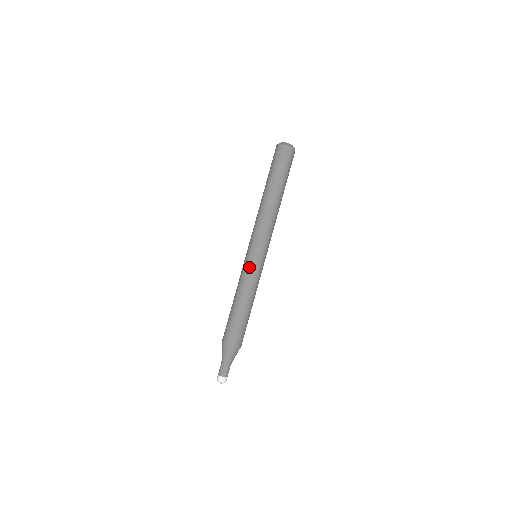
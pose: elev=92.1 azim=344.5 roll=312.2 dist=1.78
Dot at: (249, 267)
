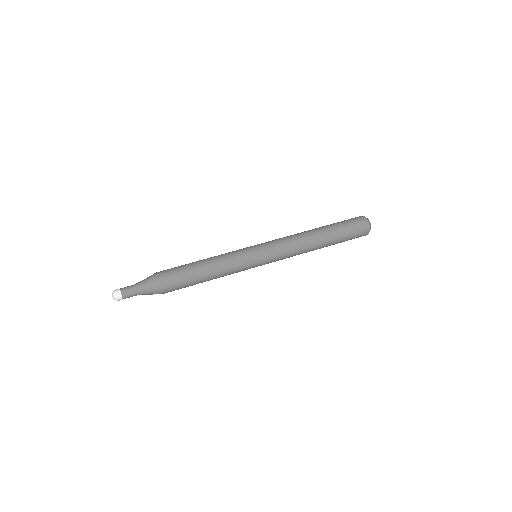
Dot at: (241, 250)
